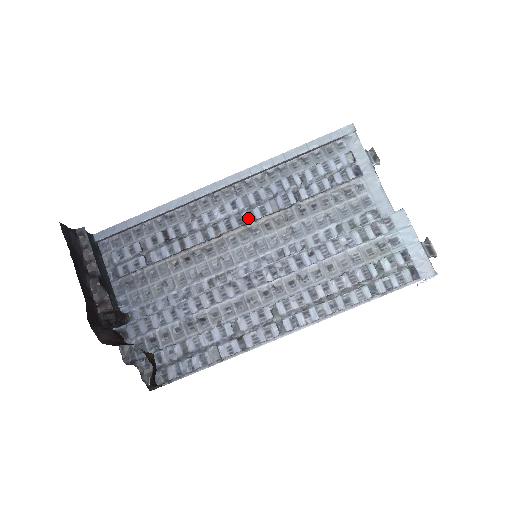
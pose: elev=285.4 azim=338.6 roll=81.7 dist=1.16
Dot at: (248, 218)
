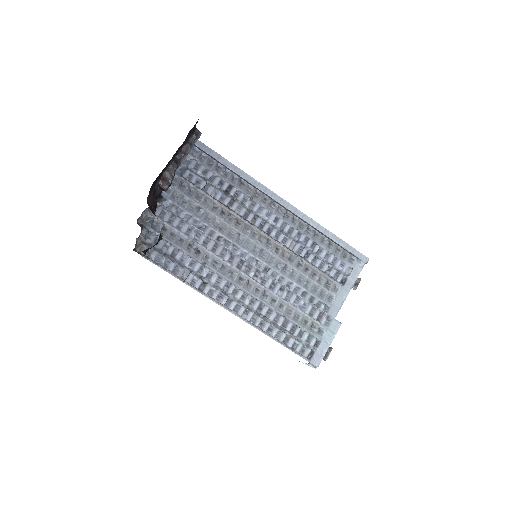
Dot at: (274, 234)
